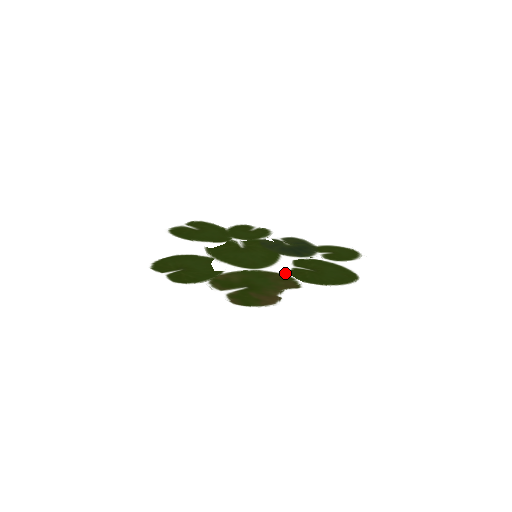
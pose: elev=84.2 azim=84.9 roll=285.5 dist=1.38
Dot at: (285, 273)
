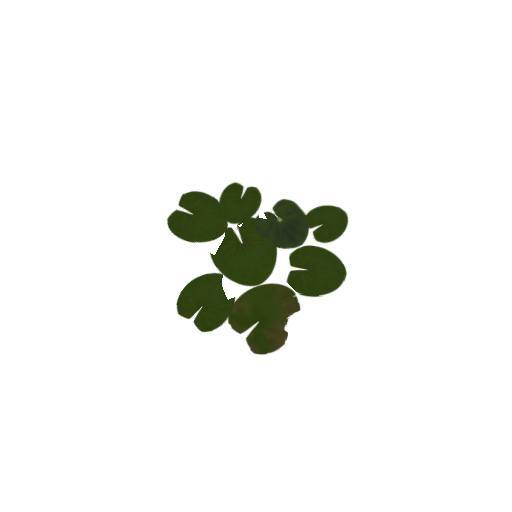
Dot at: (285, 283)
